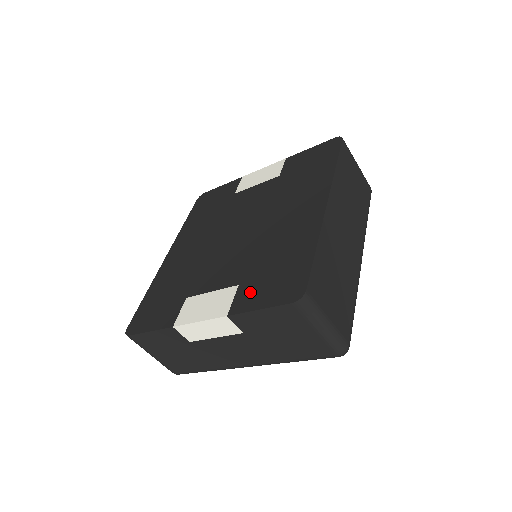
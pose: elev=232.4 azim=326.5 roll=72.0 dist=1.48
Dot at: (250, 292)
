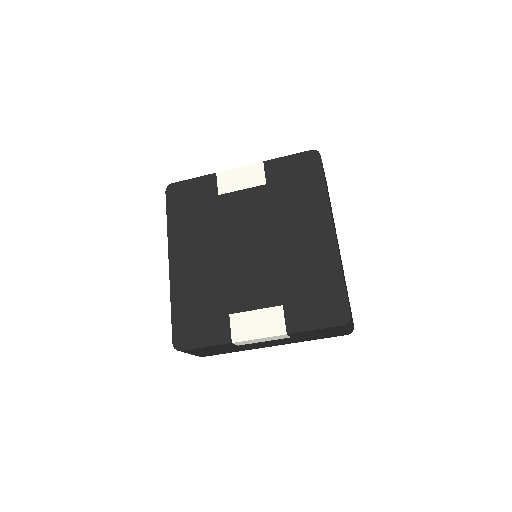
Dot at: (299, 313)
